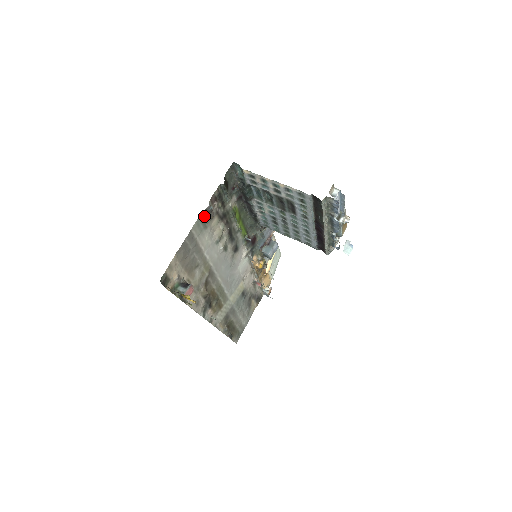
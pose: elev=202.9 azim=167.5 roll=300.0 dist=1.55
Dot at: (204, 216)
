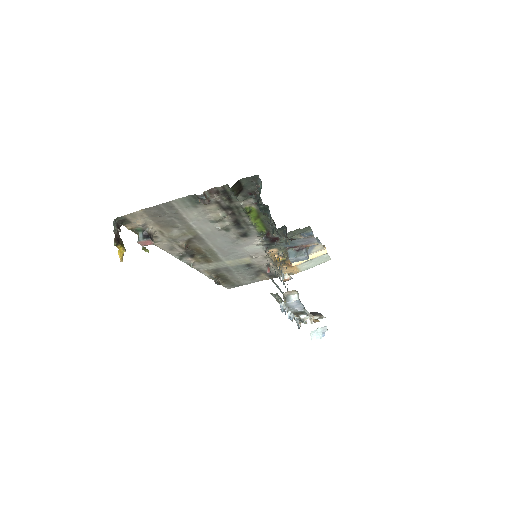
Dot at: (195, 198)
